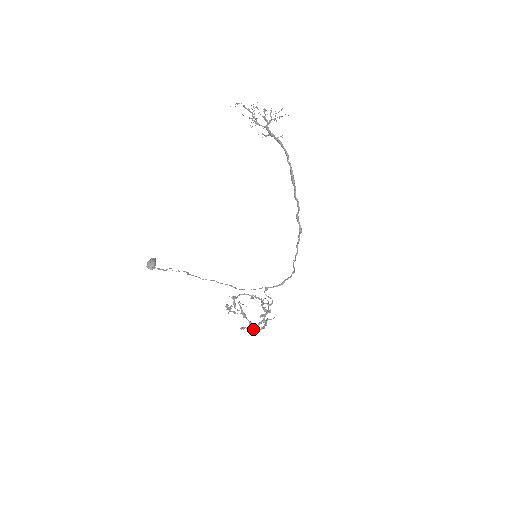
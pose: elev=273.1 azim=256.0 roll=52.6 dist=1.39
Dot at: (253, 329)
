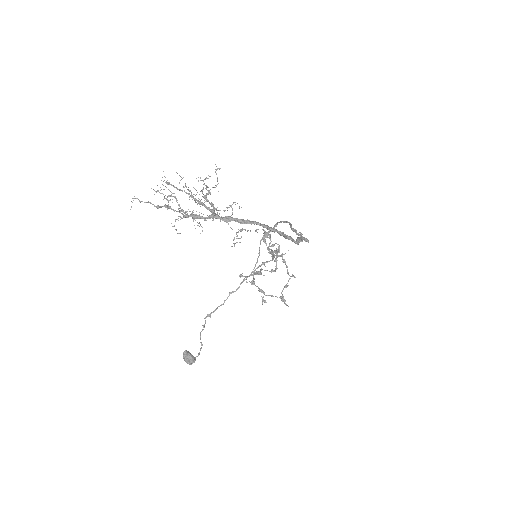
Dot at: (287, 286)
